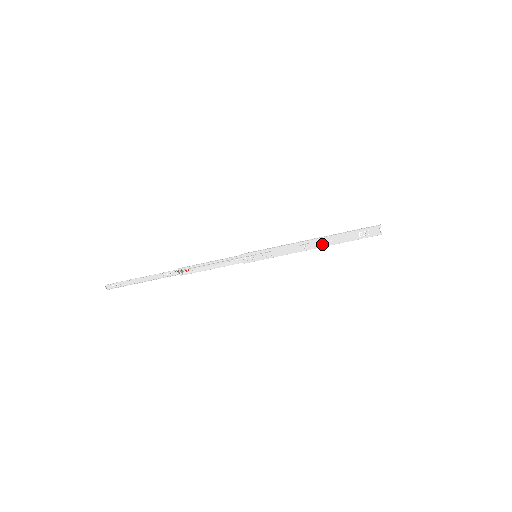
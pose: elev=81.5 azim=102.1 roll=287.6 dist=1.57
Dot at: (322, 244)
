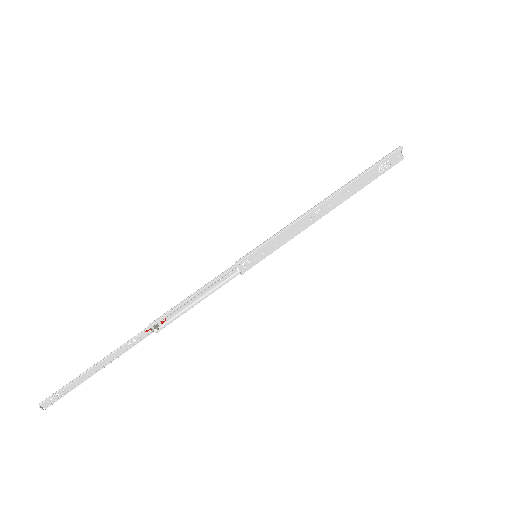
Dot at: (337, 202)
